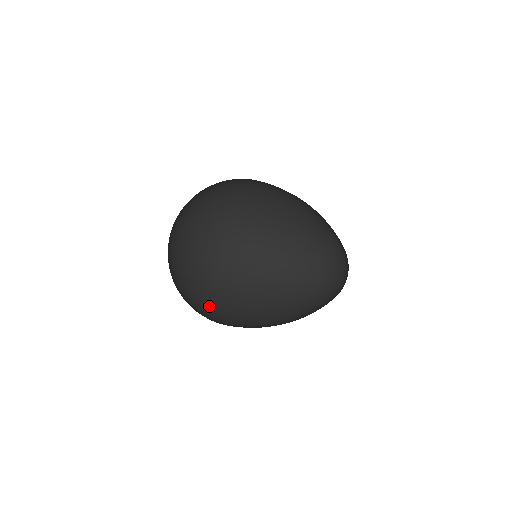
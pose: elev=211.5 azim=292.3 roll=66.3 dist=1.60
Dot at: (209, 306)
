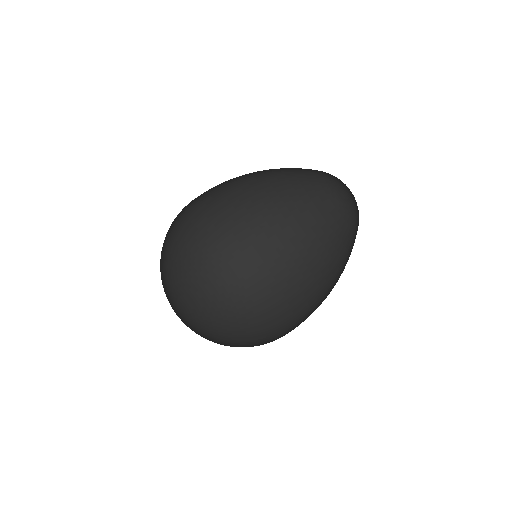
Dot at: occluded
